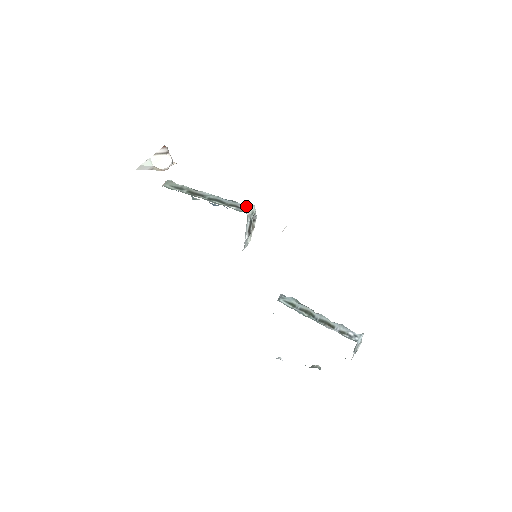
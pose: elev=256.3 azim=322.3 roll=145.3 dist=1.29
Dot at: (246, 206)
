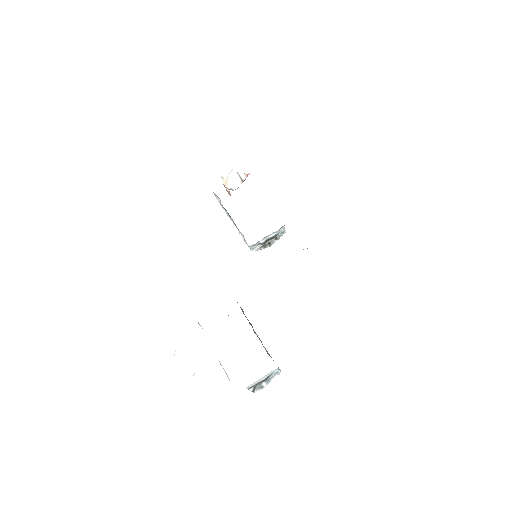
Dot at: occluded
